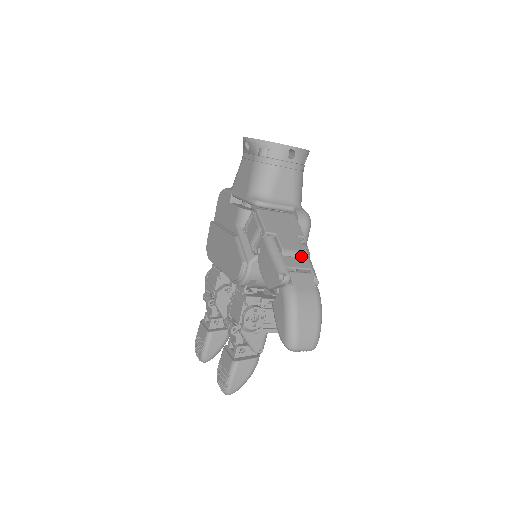
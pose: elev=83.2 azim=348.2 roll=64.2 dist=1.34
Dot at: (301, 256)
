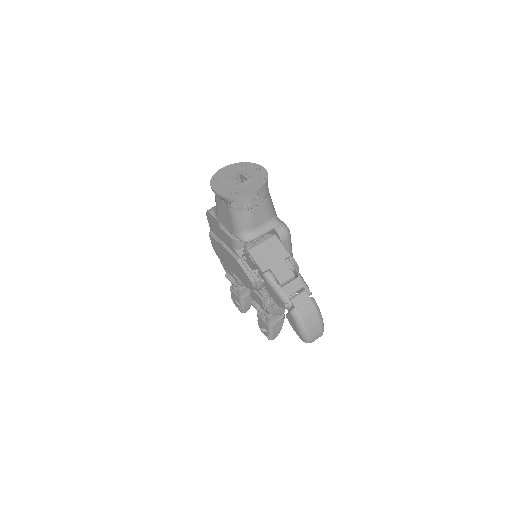
Dot at: (293, 277)
